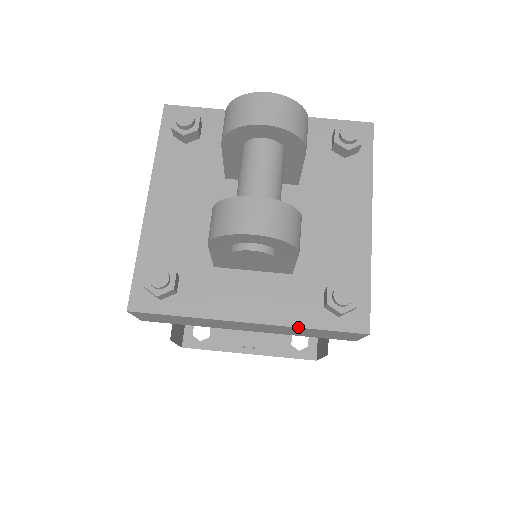
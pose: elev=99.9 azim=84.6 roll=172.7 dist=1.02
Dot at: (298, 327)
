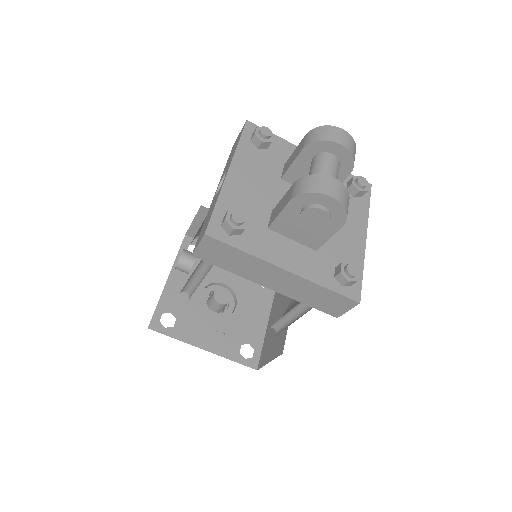
Dot at: (317, 284)
